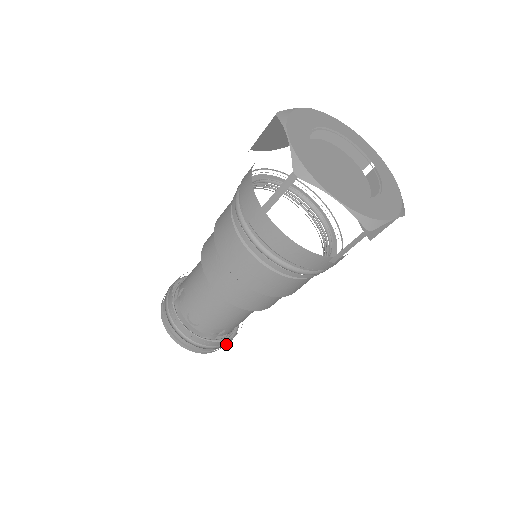
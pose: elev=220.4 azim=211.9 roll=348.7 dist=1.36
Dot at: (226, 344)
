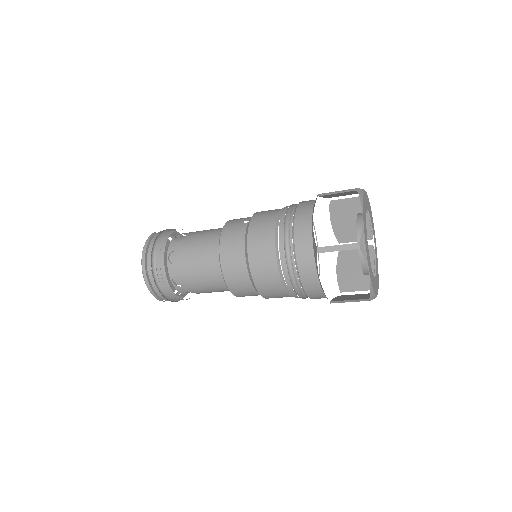
Dot at: occluded
